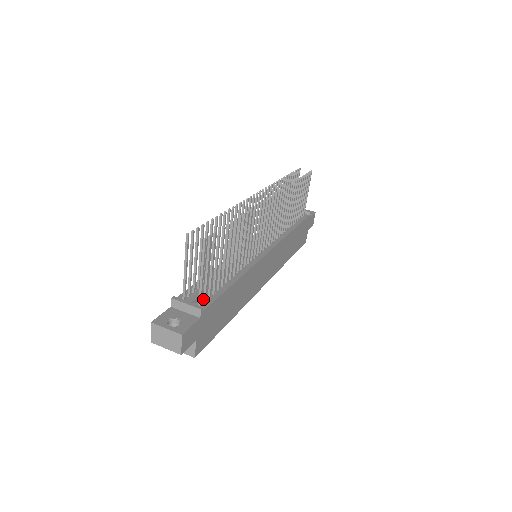
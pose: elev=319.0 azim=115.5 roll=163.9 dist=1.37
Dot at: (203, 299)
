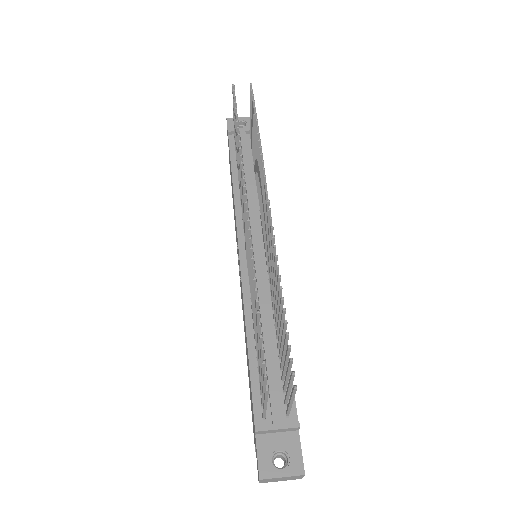
Dot at: (284, 403)
